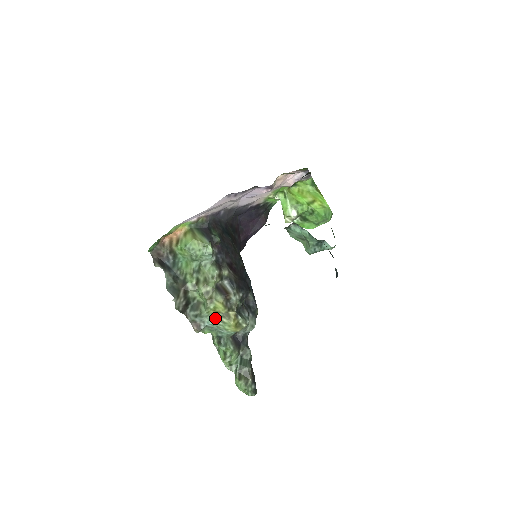
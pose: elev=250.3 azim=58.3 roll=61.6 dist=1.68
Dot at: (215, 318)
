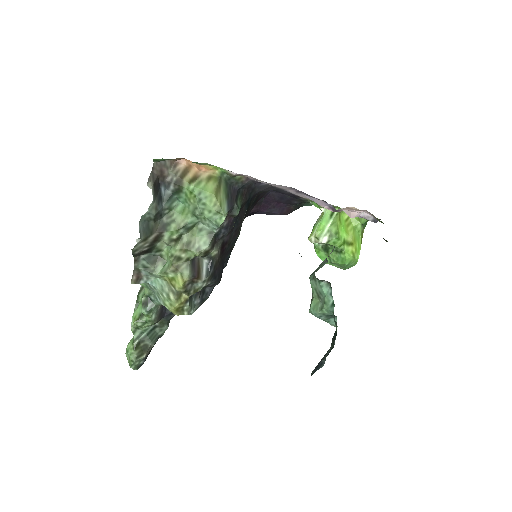
Dot at: (163, 285)
